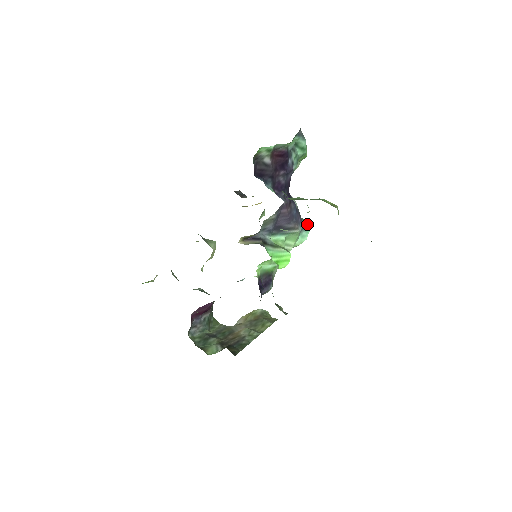
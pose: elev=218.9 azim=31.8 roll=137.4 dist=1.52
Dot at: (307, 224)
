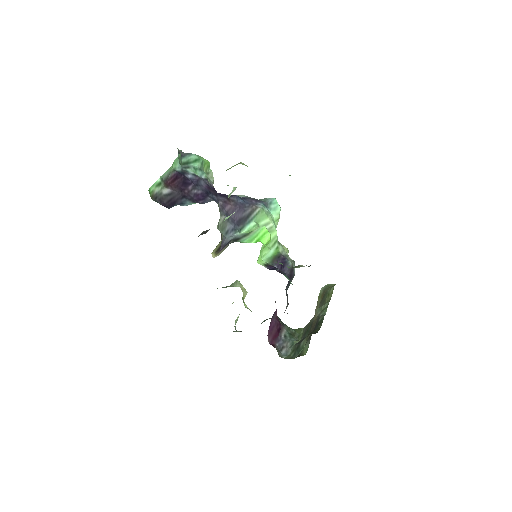
Dot at: (269, 199)
